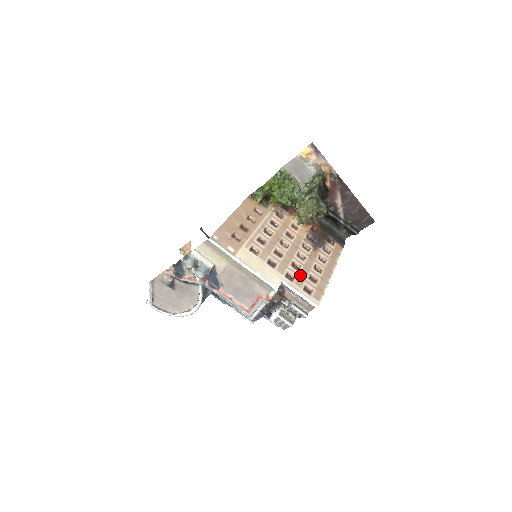
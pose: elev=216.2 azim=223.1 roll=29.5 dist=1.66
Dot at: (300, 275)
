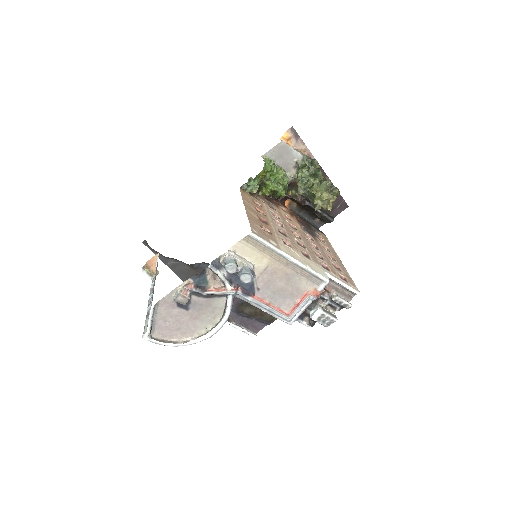
Dot at: (328, 264)
